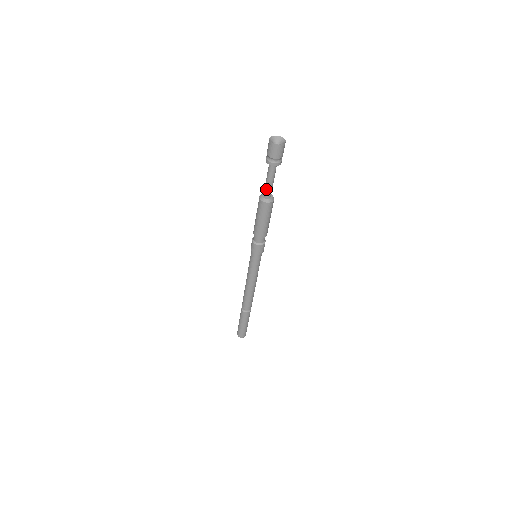
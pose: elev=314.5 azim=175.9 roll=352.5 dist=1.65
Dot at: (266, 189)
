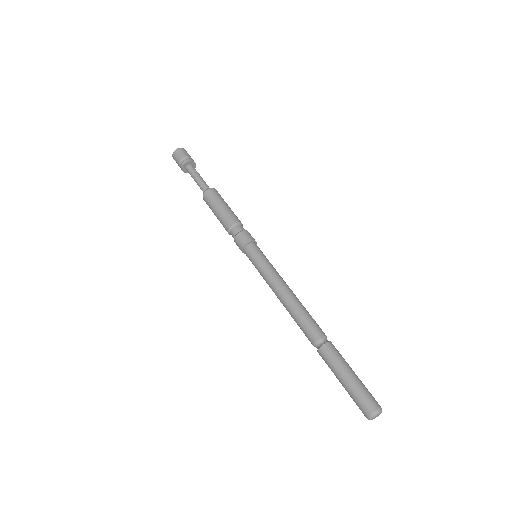
Dot at: (200, 188)
